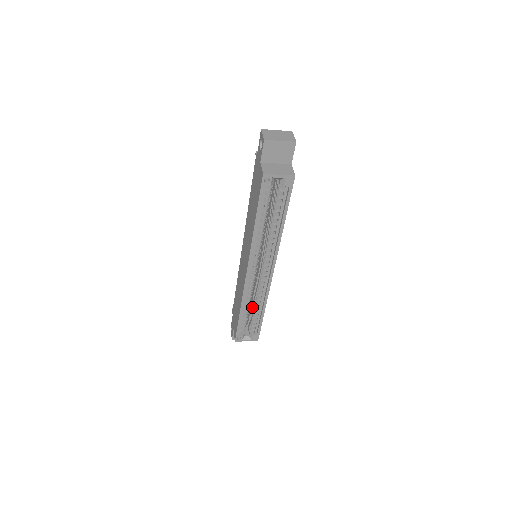
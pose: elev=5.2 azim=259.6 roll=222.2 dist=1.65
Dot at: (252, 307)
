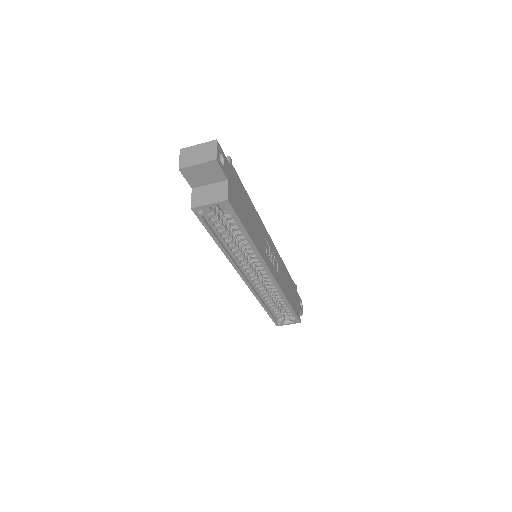
Dot at: occluded
